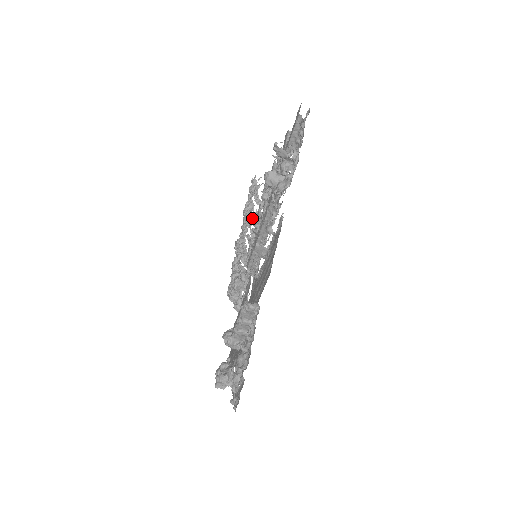
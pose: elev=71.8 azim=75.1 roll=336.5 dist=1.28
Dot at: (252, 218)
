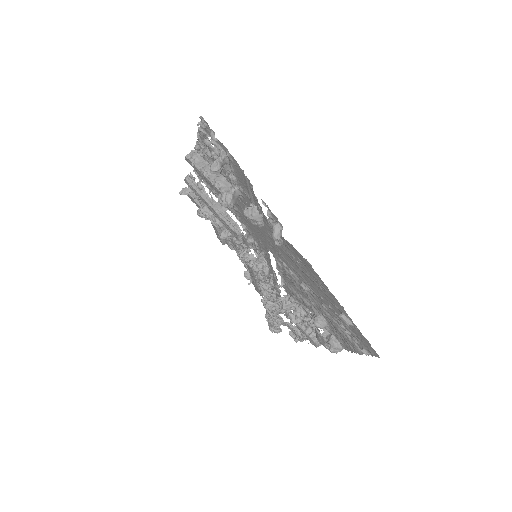
Dot at: occluded
